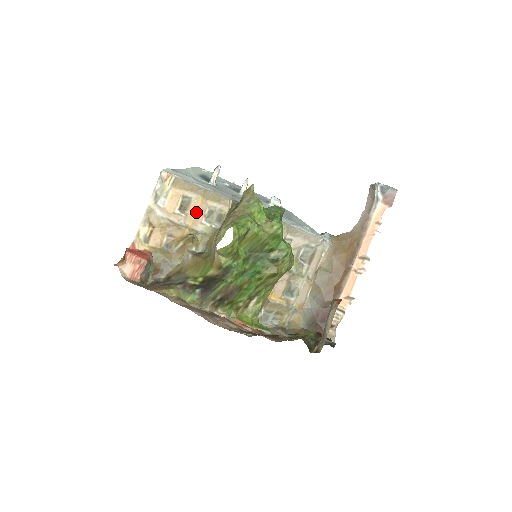
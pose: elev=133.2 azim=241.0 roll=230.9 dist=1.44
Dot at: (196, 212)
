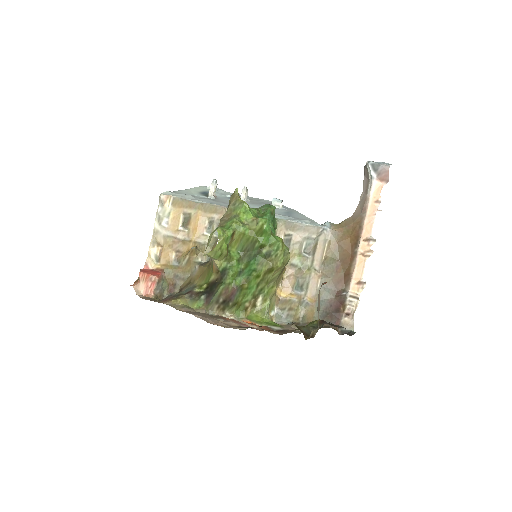
Dot at: (197, 226)
